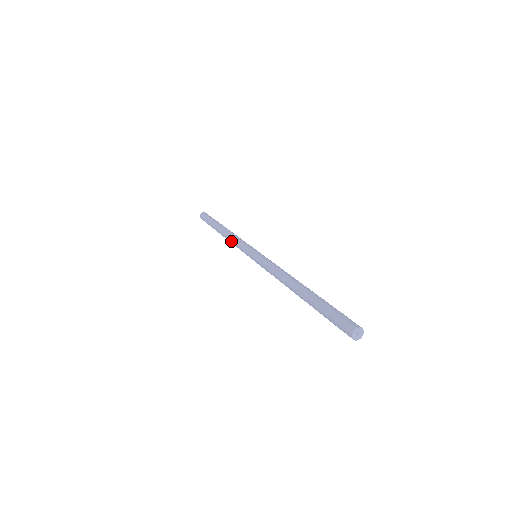
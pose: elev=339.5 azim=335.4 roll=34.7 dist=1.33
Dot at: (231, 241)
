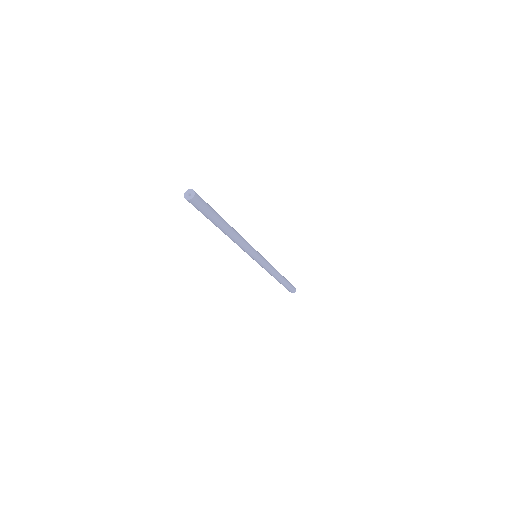
Dot at: occluded
